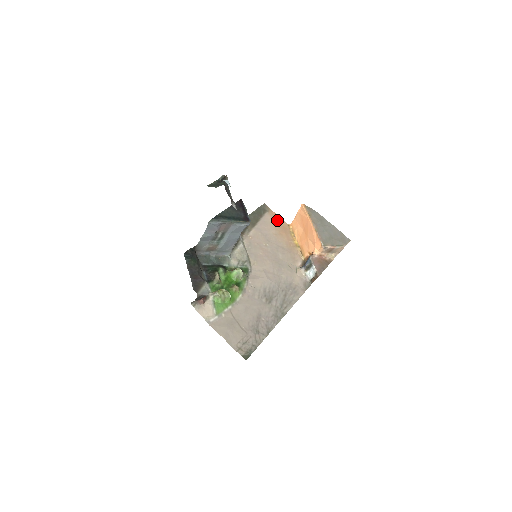
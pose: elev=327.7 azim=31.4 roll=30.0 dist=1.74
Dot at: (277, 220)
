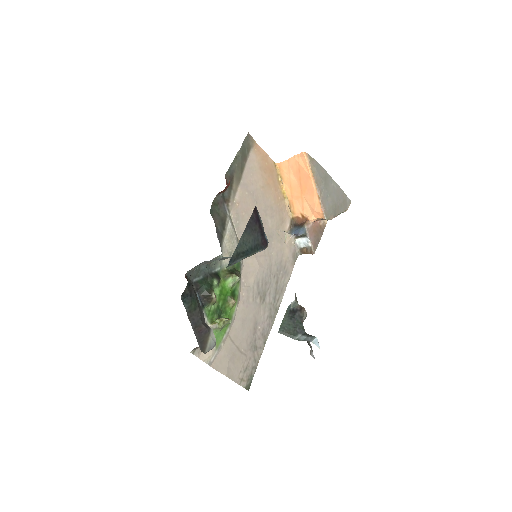
Dot at: (263, 160)
